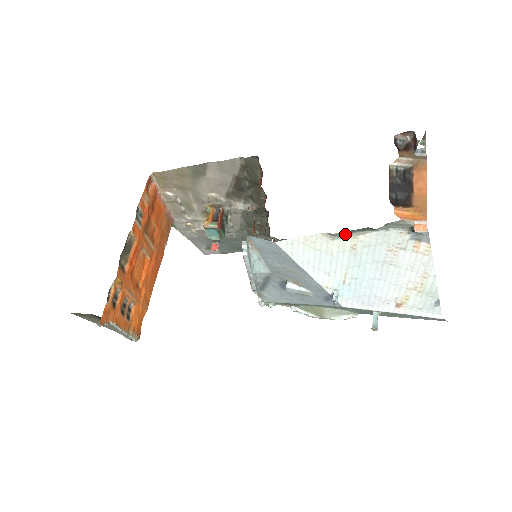
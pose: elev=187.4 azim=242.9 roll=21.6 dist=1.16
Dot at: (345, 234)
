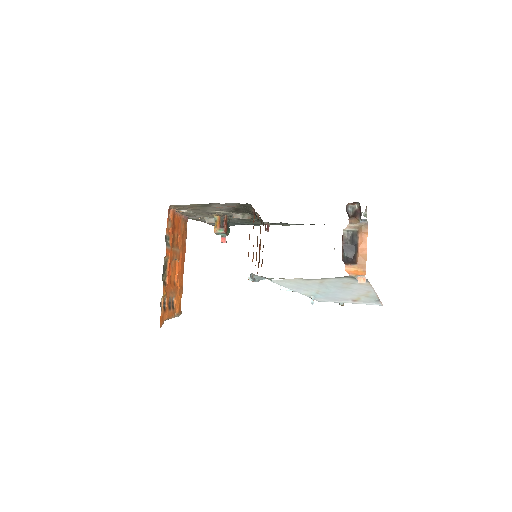
Dot at: (315, 279)
